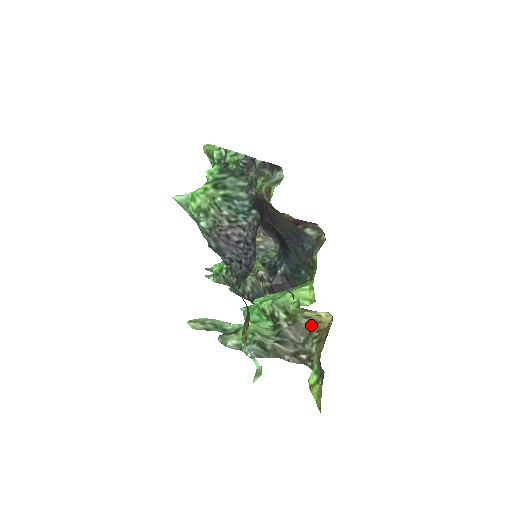
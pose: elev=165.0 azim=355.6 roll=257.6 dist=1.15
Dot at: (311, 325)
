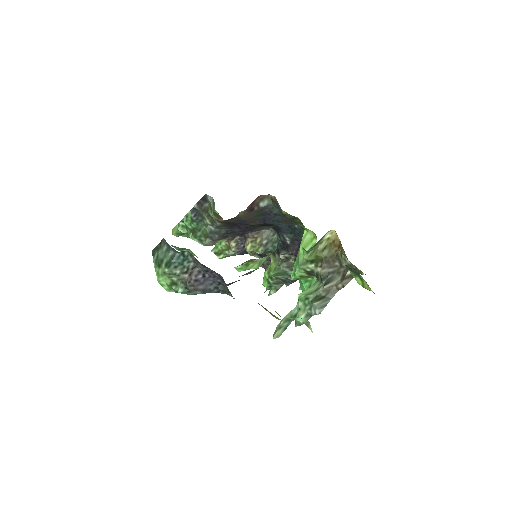
Dot at: (331, 250)
